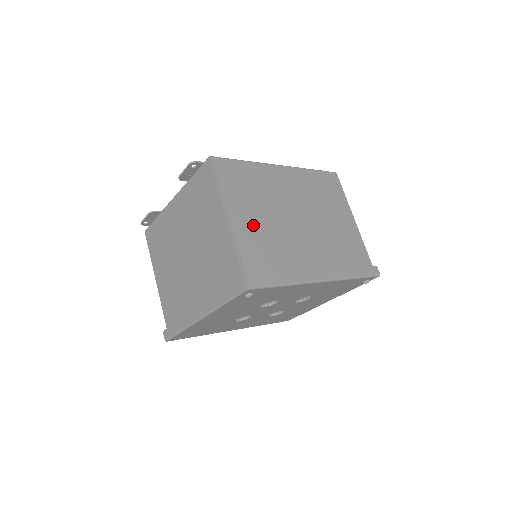
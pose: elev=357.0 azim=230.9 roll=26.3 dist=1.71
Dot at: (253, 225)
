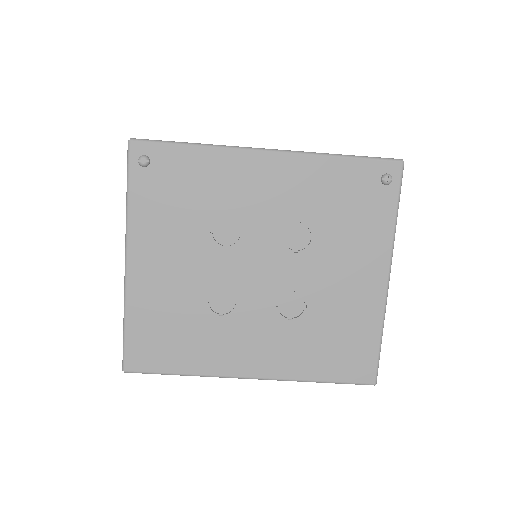
Dot at: occluded
